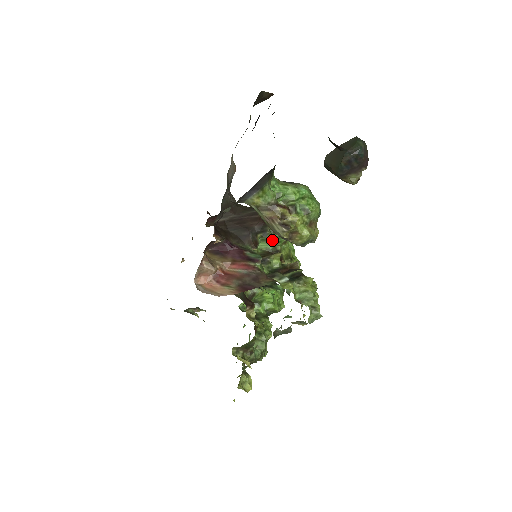
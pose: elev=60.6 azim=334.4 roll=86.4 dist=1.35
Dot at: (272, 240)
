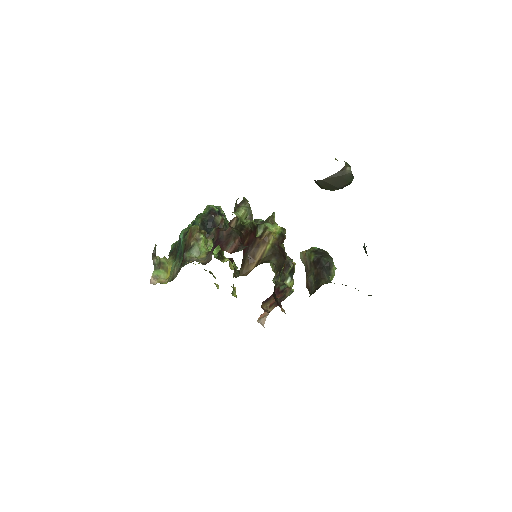
Dot at: occluded
